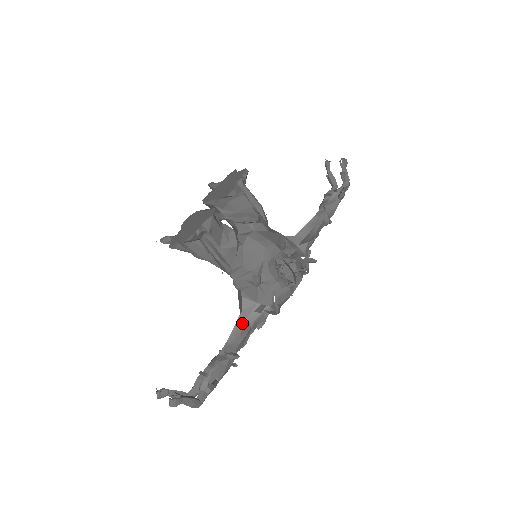
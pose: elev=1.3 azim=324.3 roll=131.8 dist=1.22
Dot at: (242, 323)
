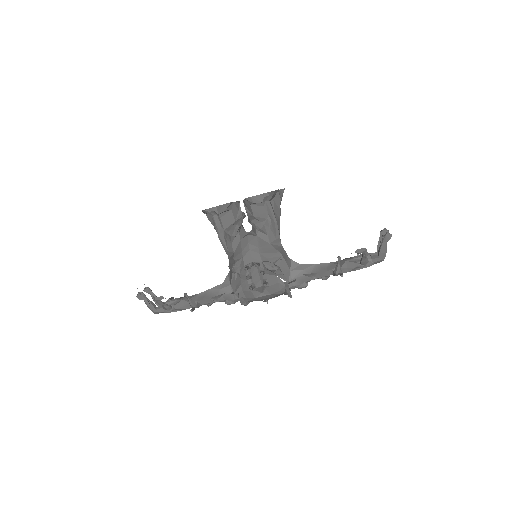
Dot at: (215, 290)
